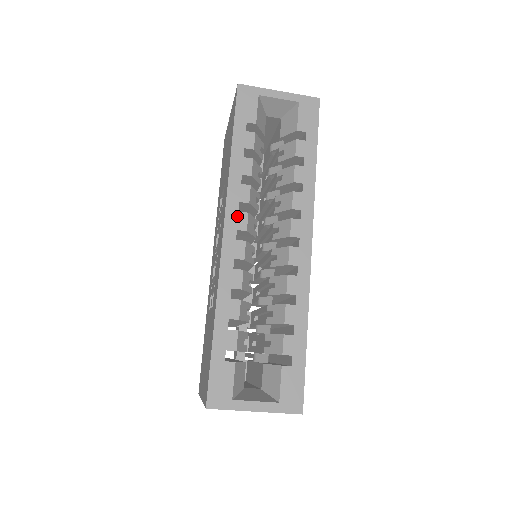
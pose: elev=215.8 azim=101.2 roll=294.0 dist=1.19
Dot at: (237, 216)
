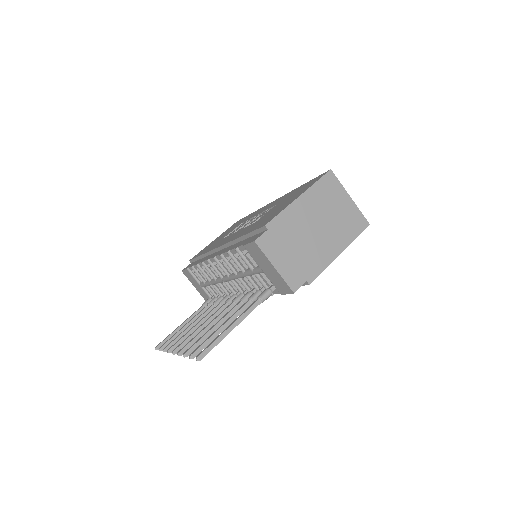
Dot at: occluded
